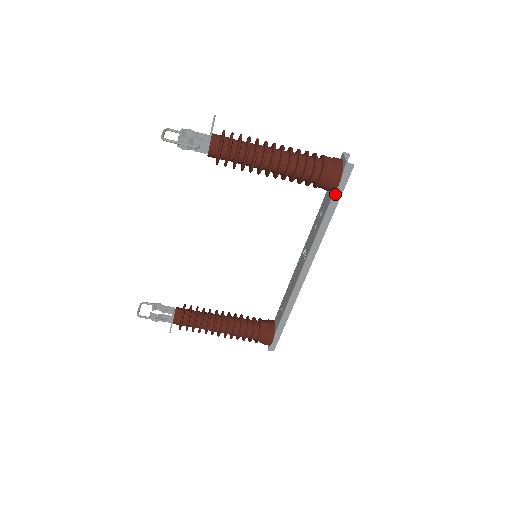
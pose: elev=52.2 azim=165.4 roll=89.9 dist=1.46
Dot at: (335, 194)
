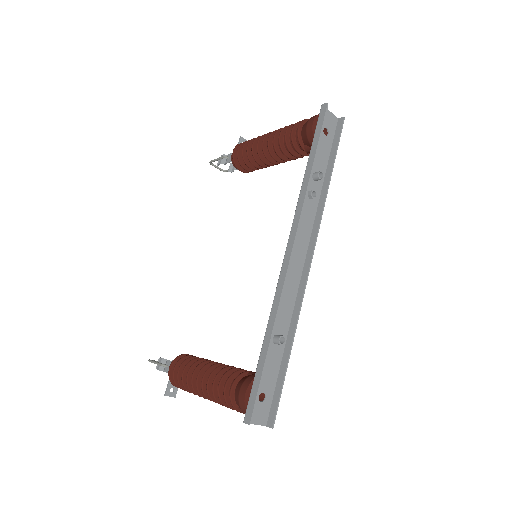
Dot at: (314, 138)
